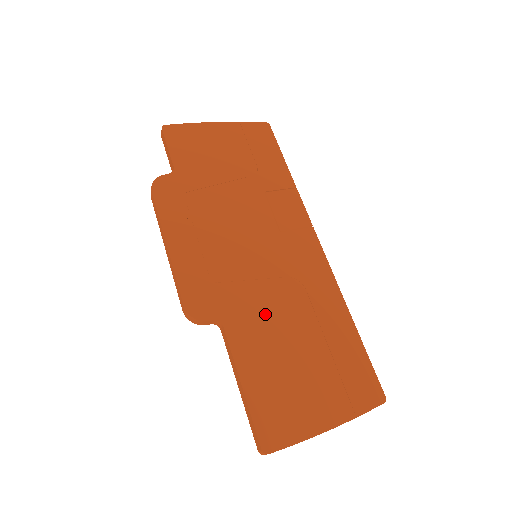
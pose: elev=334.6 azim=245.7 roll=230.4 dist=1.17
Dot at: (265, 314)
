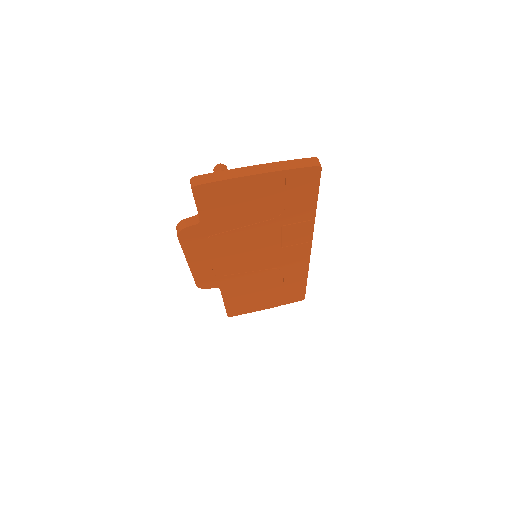
Dot at: (249, 283)
